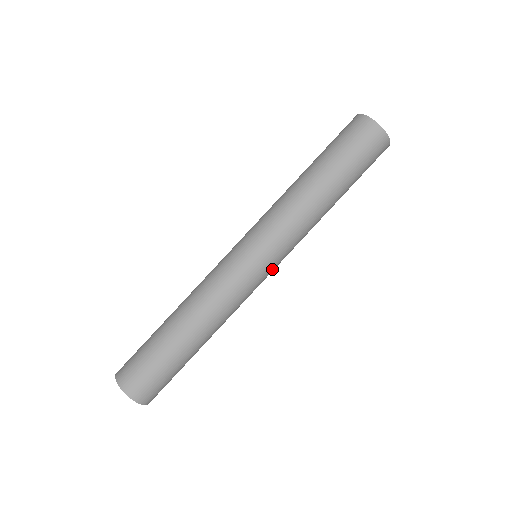
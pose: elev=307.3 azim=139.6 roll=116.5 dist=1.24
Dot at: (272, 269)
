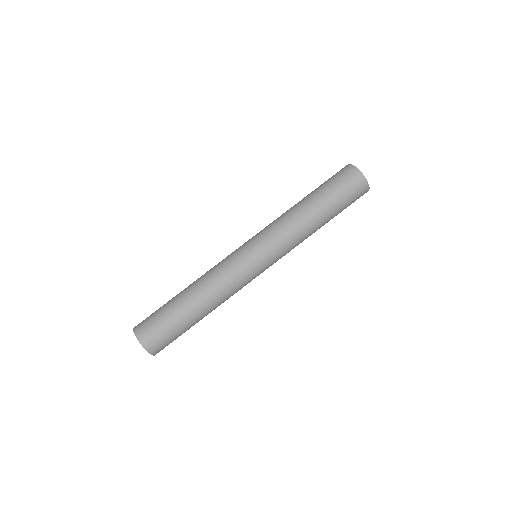
Dot at: (262, 260)
